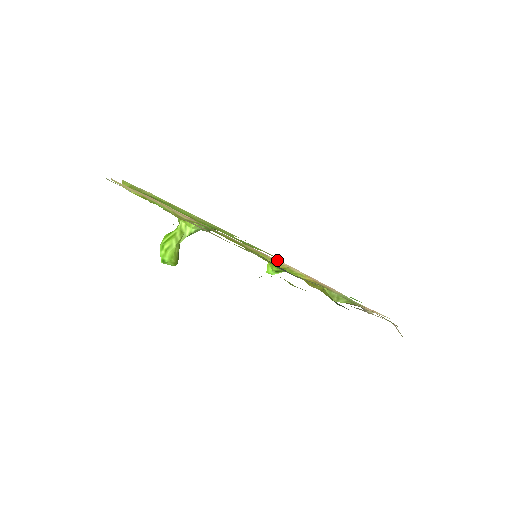
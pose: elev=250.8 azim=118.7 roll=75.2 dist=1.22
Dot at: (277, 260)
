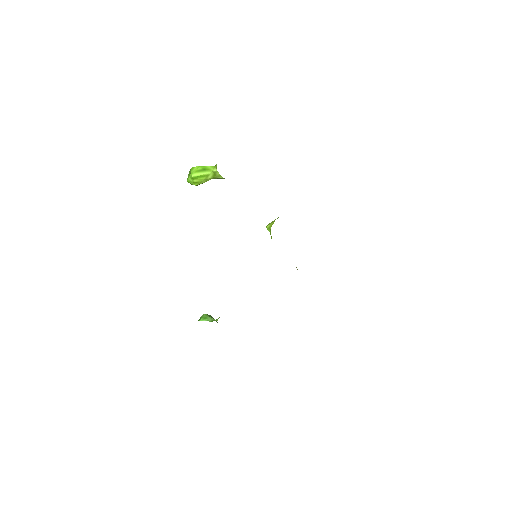
Dot at: occluded
